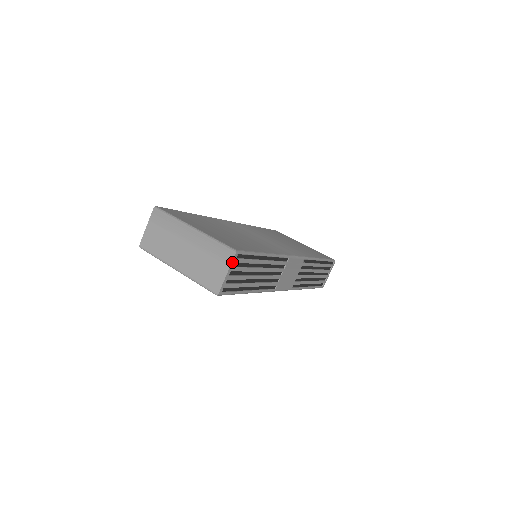
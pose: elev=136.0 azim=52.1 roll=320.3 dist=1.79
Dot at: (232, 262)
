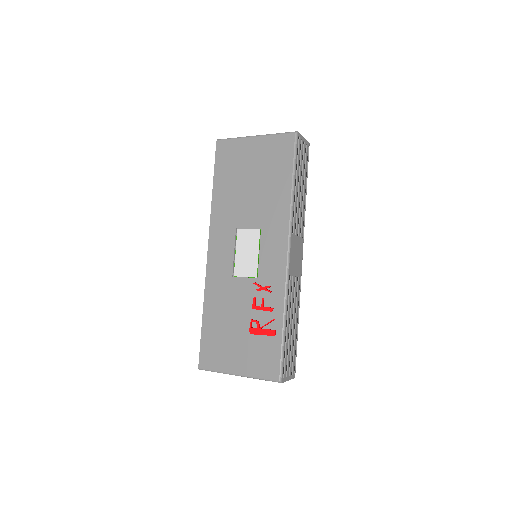
Dot at: (307, 142)
